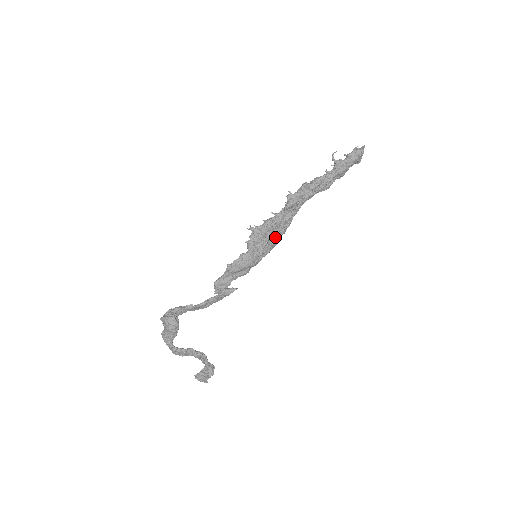
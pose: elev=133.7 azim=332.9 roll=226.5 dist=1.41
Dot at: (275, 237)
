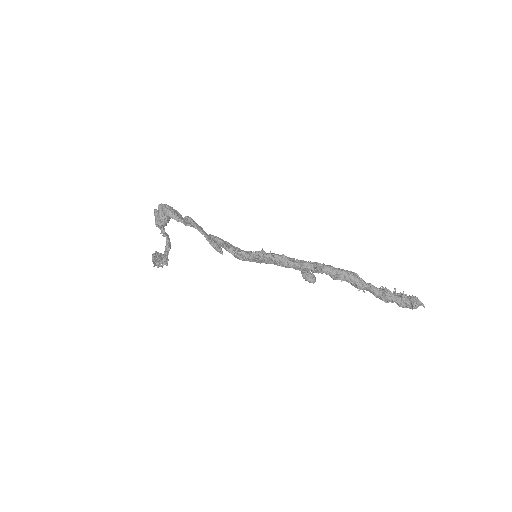
Dot at: occluded
